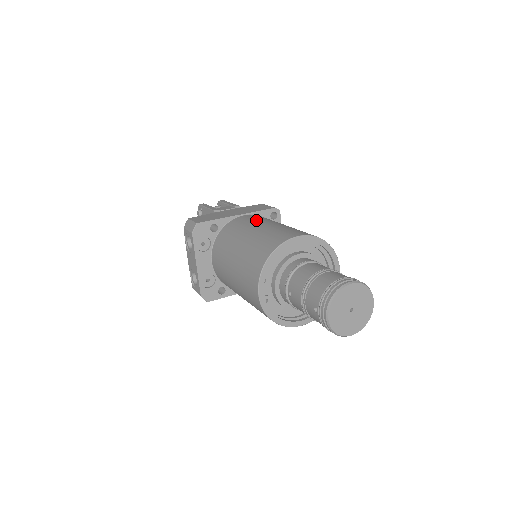
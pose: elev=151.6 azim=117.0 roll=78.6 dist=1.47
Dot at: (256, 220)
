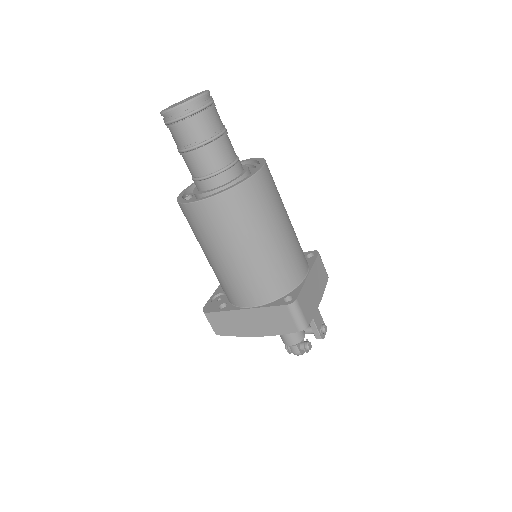
Dot at: occluded
